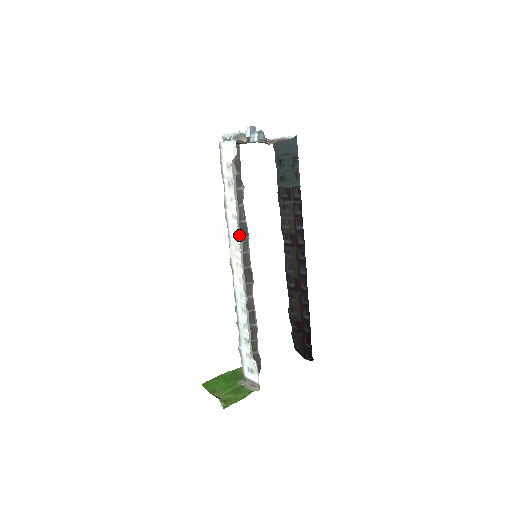
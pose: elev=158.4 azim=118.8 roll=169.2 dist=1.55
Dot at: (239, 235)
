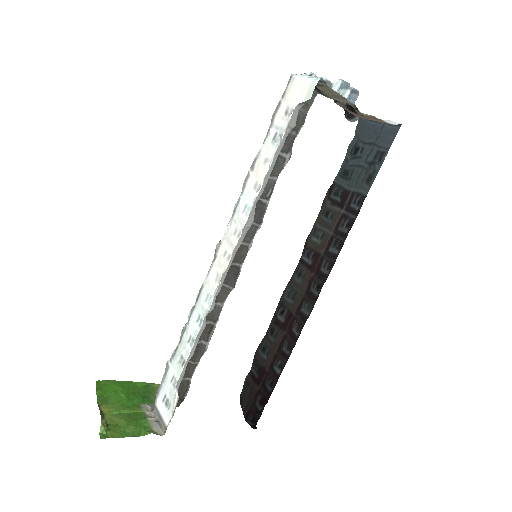
Dot at: (250, 215)
